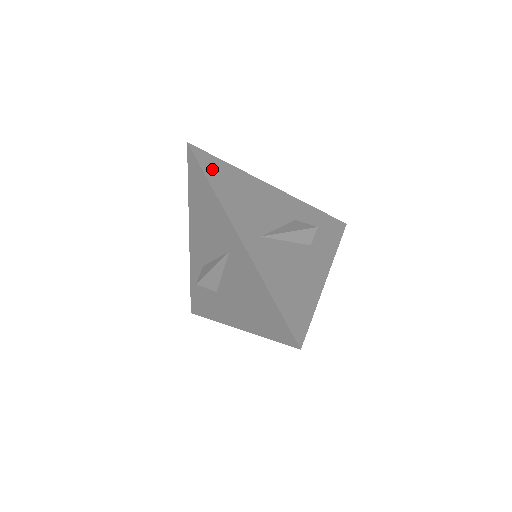
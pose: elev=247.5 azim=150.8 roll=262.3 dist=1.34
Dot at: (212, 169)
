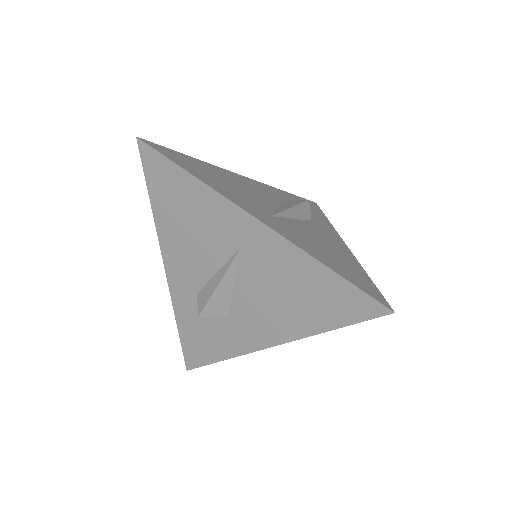
Dot at: (179, 160)
